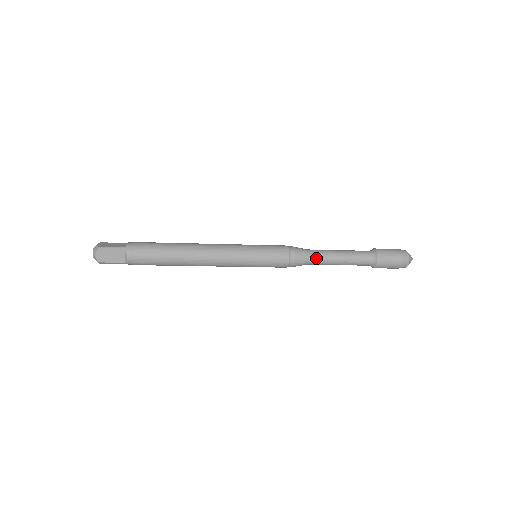
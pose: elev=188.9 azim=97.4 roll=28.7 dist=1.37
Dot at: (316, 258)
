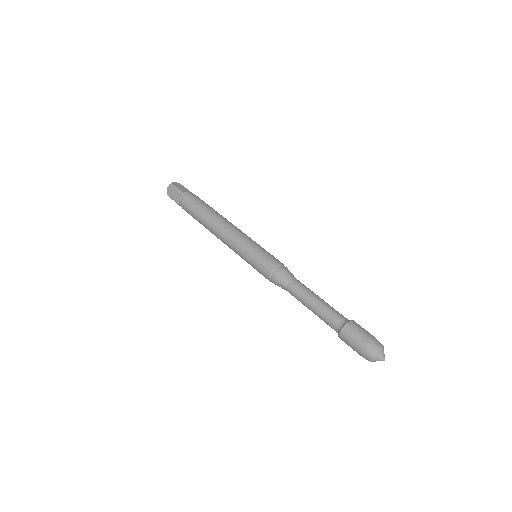
Dot at: (293, 295)
